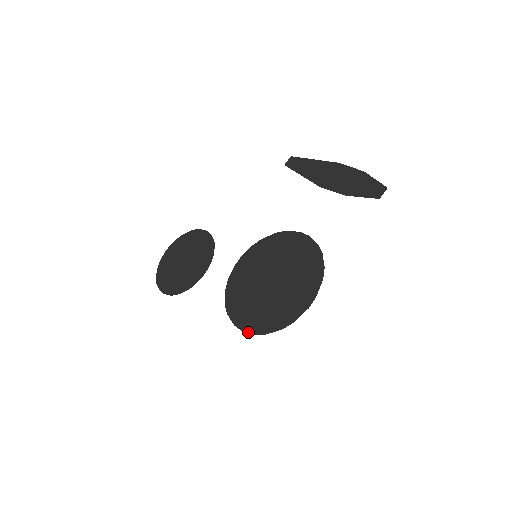
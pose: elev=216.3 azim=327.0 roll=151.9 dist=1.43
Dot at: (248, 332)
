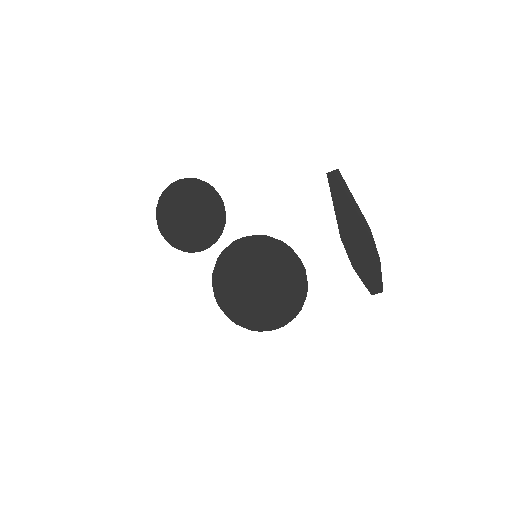
Dot at: occluded
